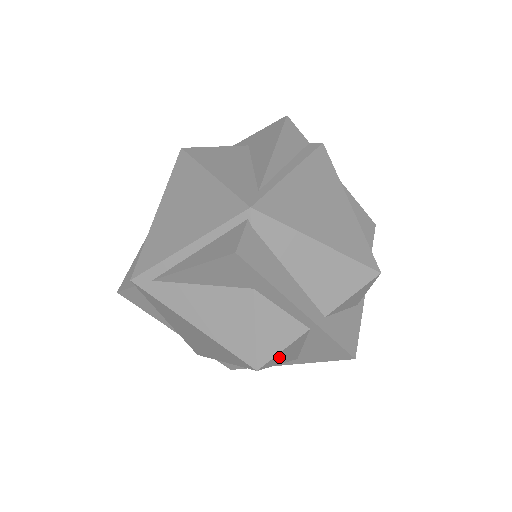
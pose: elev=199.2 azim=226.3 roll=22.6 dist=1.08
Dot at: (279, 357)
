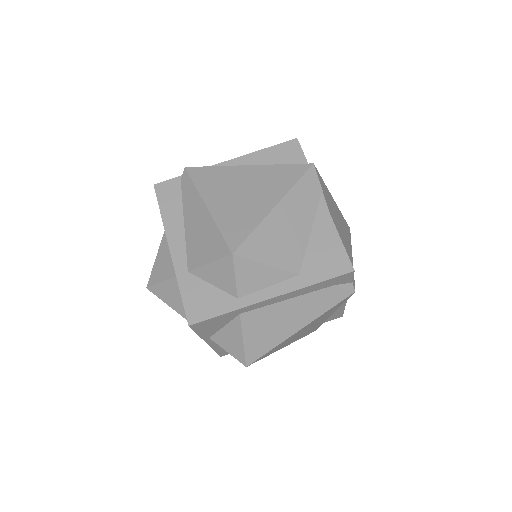
Dot at: (165, 293)
